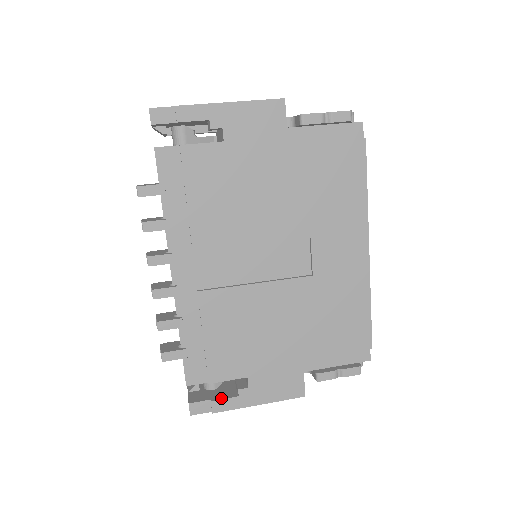
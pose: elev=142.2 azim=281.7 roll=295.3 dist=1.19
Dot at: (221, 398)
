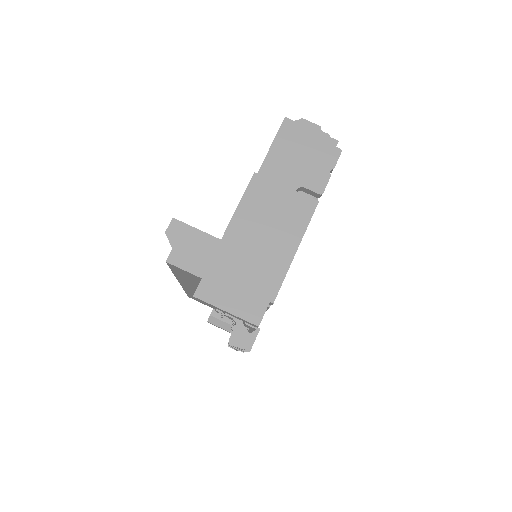
Dot at: occluded
